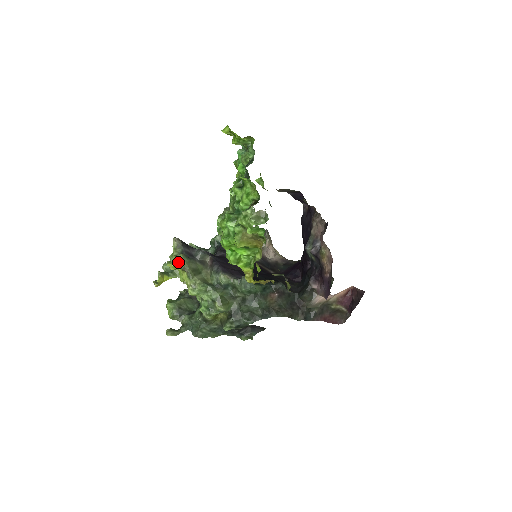
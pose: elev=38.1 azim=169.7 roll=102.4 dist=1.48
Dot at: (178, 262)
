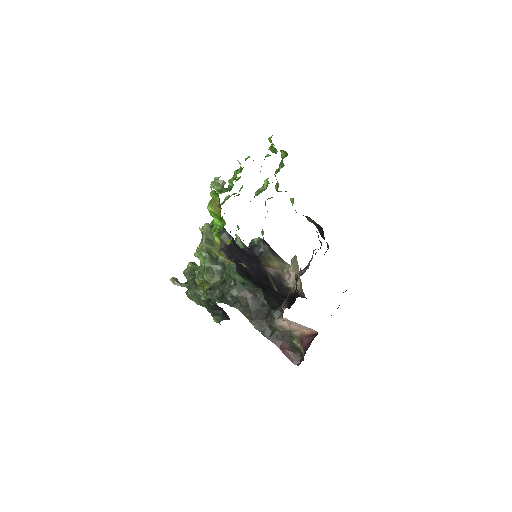
Dot at: occluded
